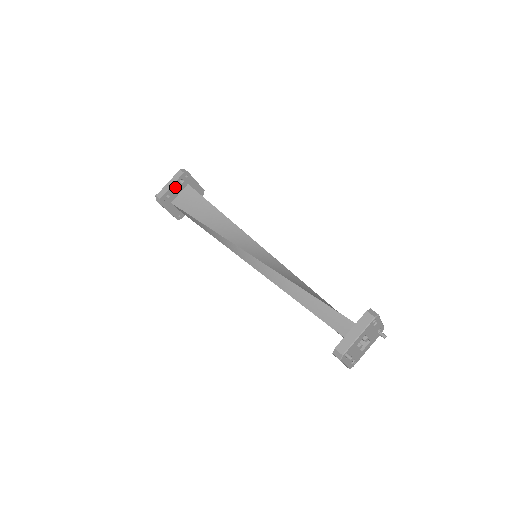
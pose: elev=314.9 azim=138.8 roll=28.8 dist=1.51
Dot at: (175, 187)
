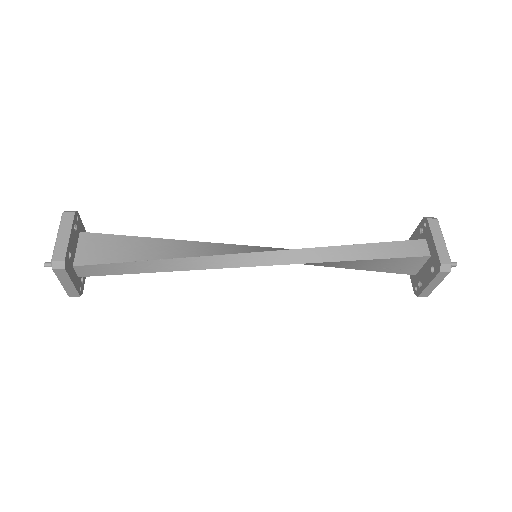
Dot at: (72, 238)
